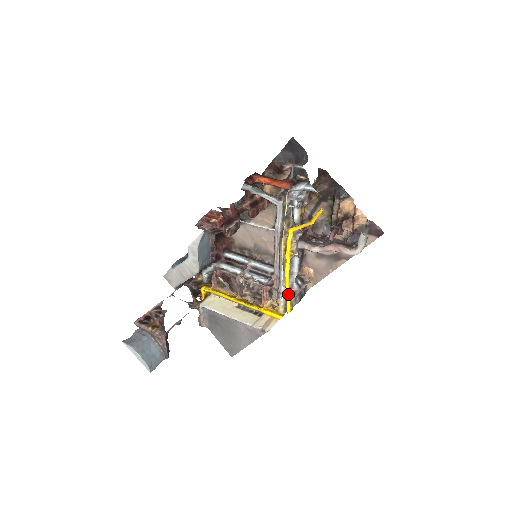
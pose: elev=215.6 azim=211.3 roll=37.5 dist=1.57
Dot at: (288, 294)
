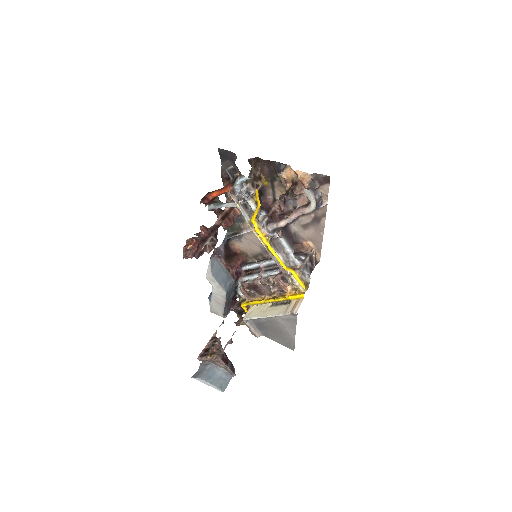
Dot at: (292, 272)
